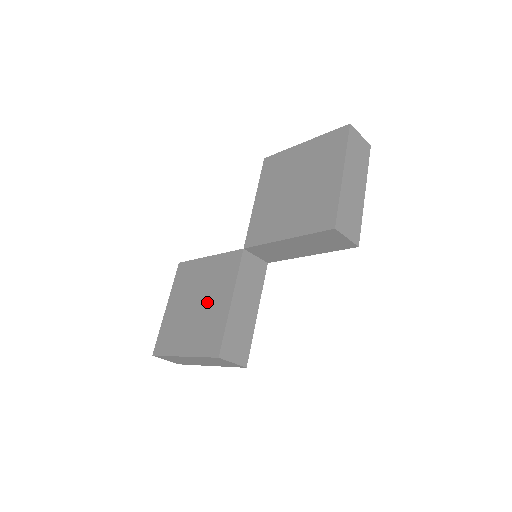
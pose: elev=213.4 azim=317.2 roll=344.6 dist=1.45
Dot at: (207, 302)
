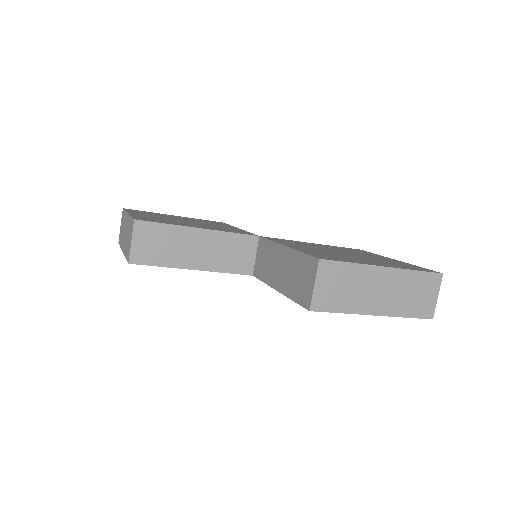
Dot at: (192, 223)
